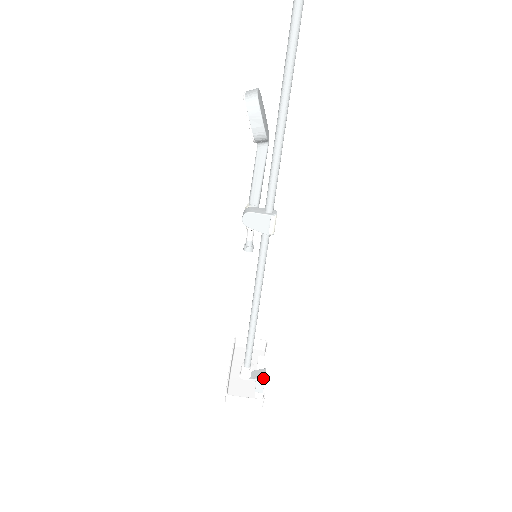
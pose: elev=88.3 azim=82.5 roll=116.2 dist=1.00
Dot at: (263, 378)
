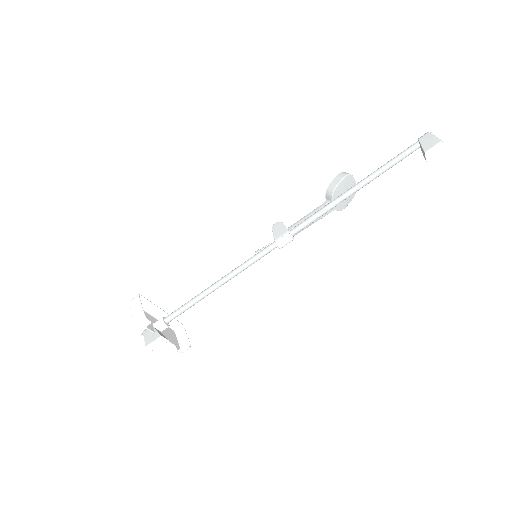
Dot at: (161, 334)
